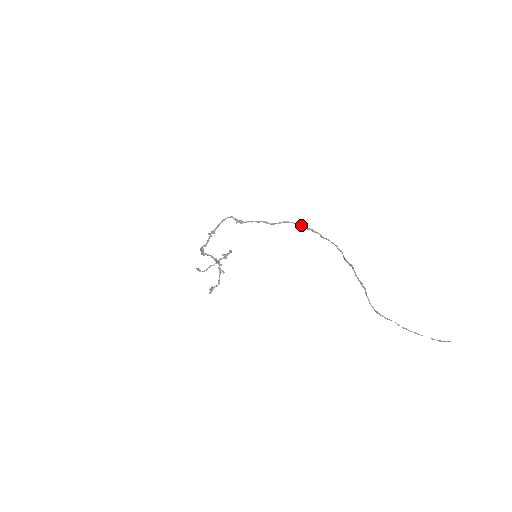
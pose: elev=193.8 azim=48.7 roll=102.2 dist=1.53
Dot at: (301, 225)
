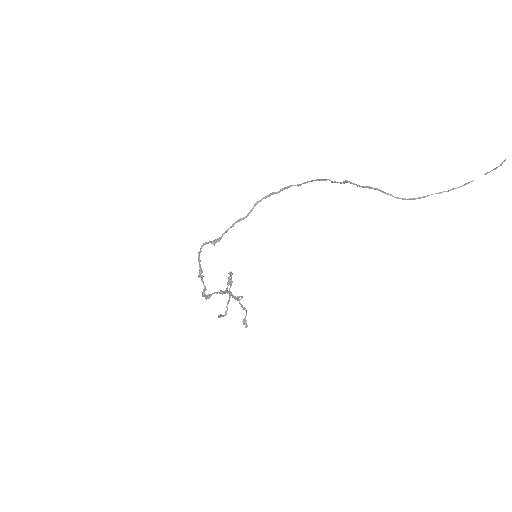
Dot at: (272, 194)
